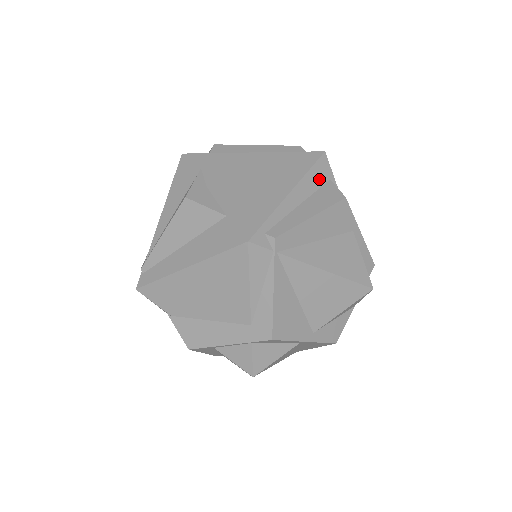
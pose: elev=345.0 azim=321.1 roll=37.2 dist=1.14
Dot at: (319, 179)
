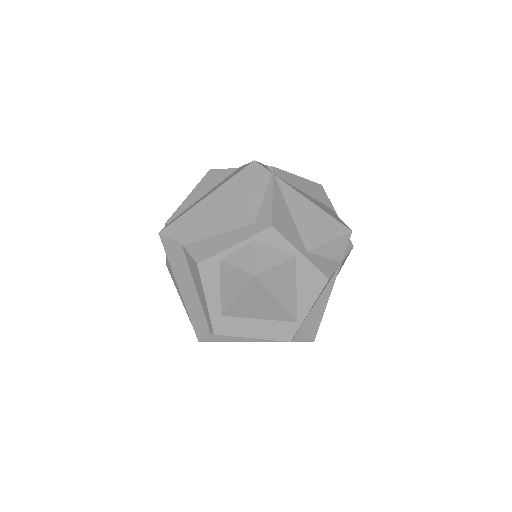
Dot at: occluded
